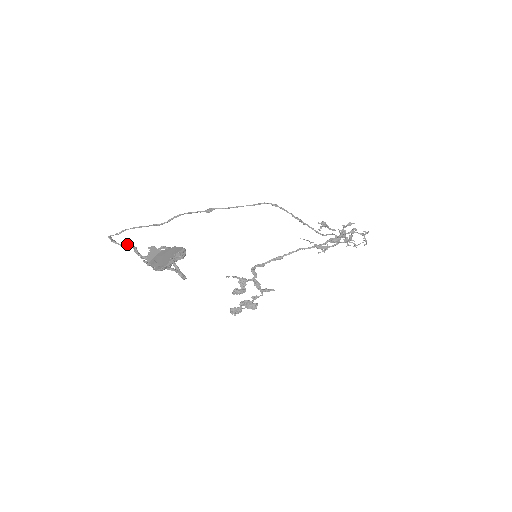
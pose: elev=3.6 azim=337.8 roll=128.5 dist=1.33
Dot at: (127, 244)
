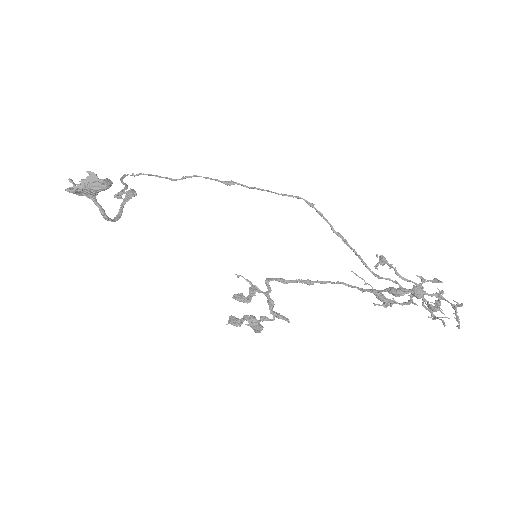
Dot at: occluded
